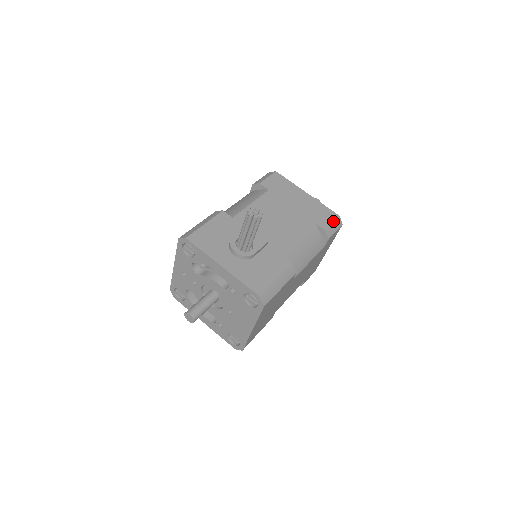
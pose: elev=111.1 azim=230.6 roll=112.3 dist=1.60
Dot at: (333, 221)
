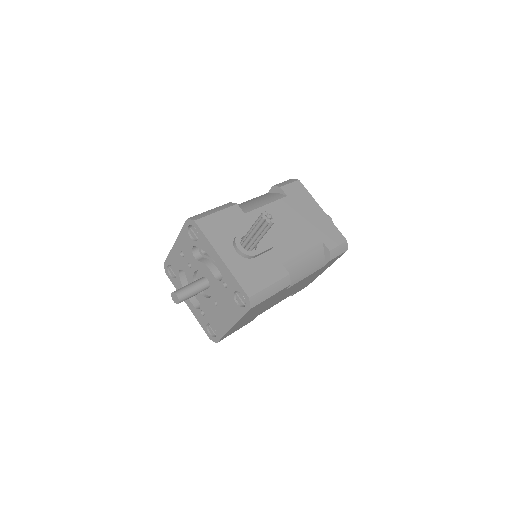
Dot at: (340, 244)
